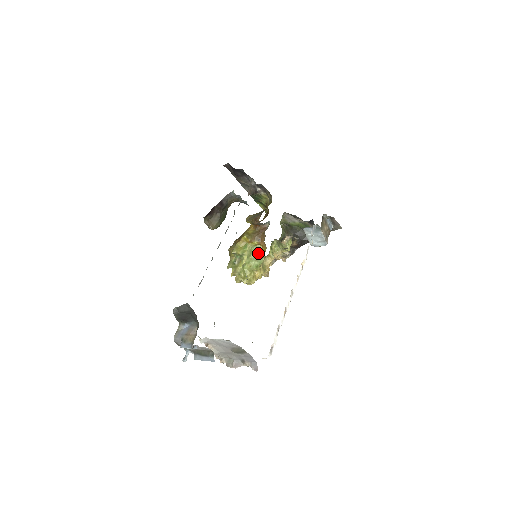
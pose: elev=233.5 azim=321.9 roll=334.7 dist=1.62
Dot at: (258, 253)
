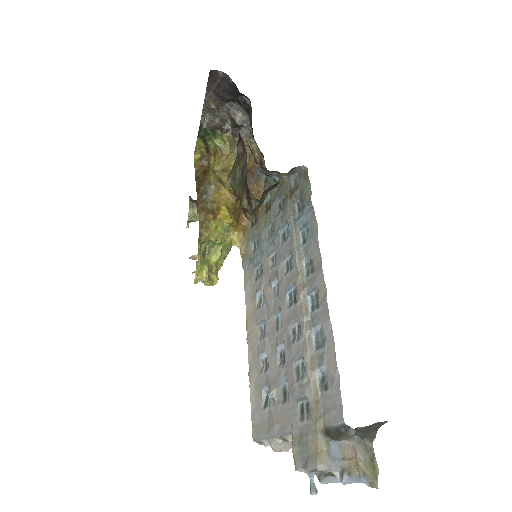
Dot at: (228, 239)
